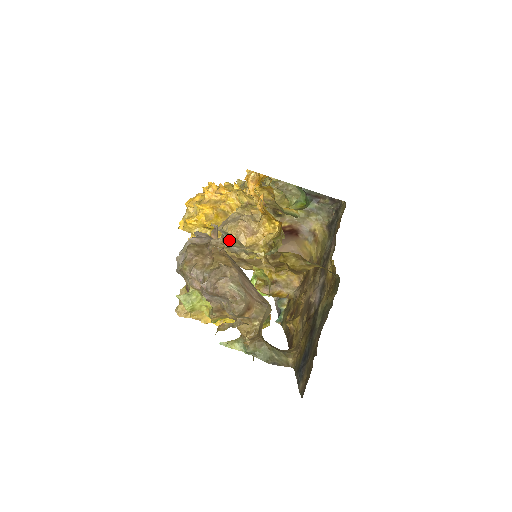
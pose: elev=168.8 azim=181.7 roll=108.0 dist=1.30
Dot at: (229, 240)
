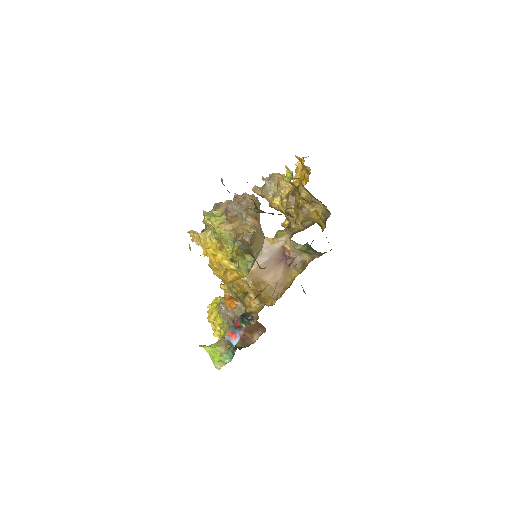
Dot at: (270, 180)
